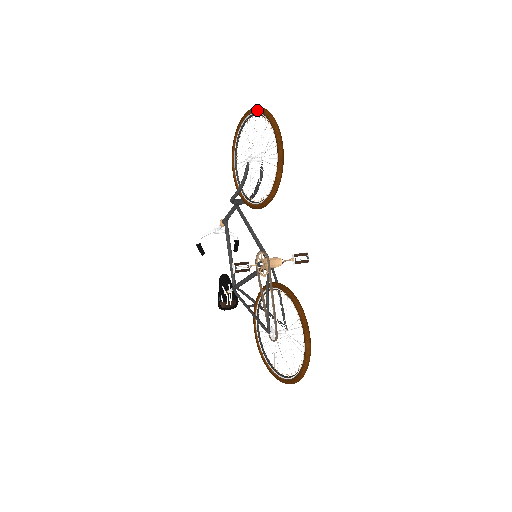
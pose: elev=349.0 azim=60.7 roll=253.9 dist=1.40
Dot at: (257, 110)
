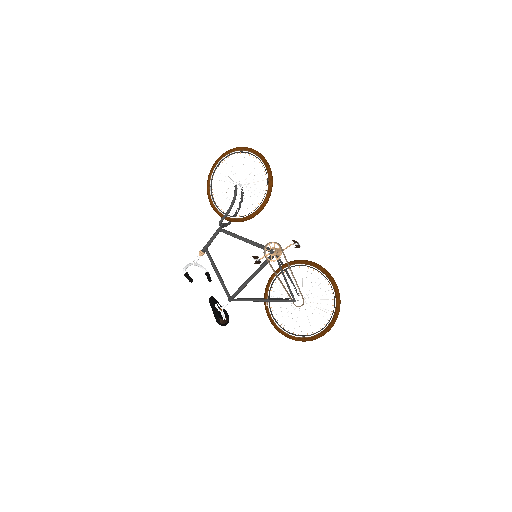
Dot at: (236, 149)
